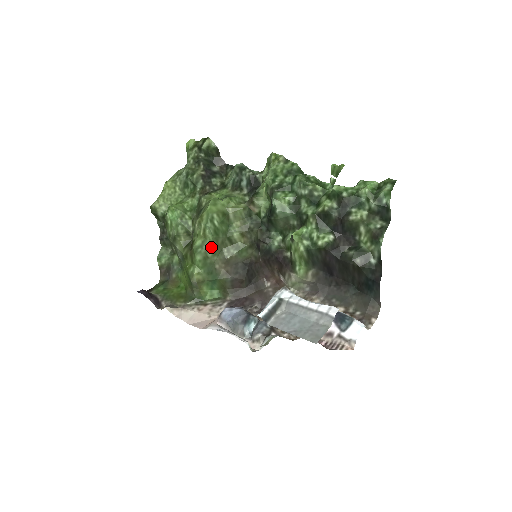
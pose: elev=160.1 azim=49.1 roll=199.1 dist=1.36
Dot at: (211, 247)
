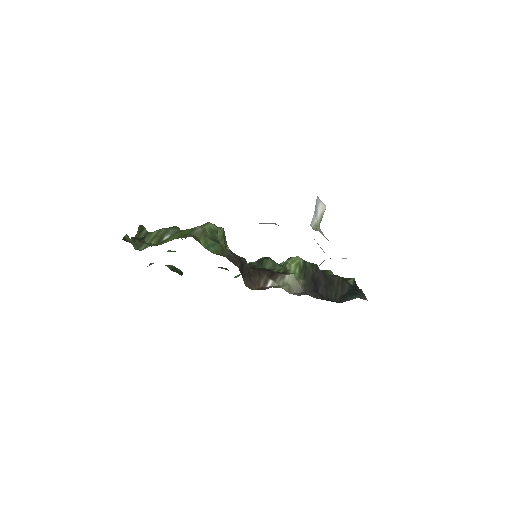
Dot at: (218, 235)
